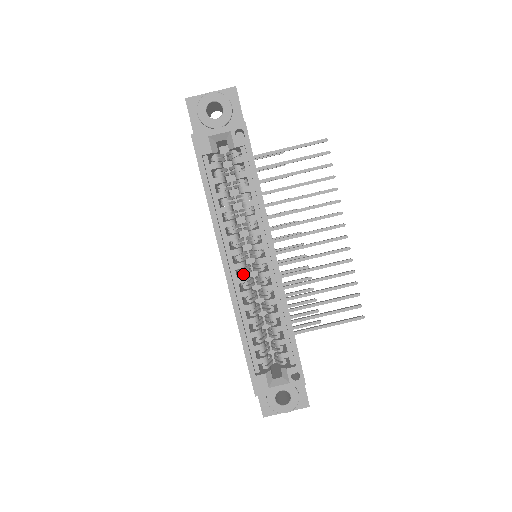
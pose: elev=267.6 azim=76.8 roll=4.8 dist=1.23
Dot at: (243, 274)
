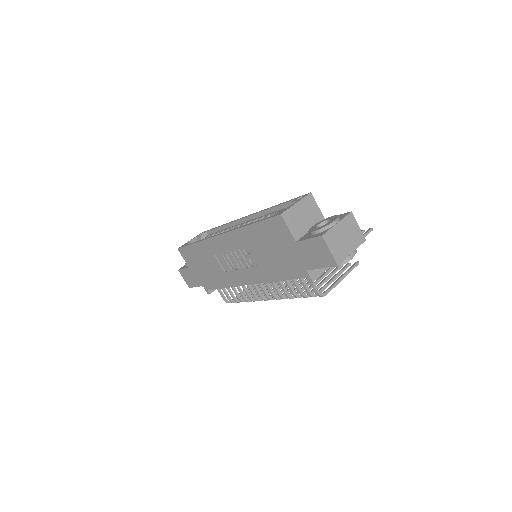
Dot at: occluded
